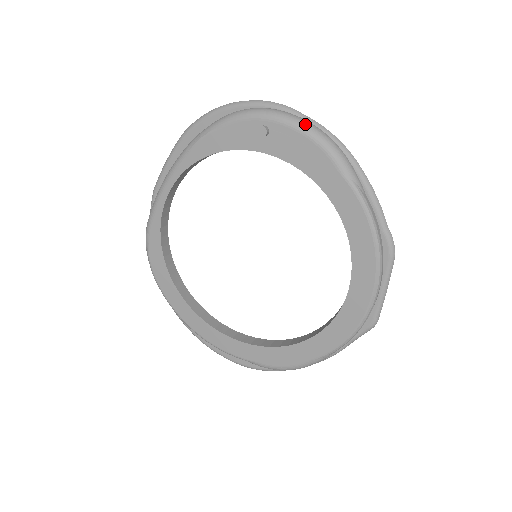
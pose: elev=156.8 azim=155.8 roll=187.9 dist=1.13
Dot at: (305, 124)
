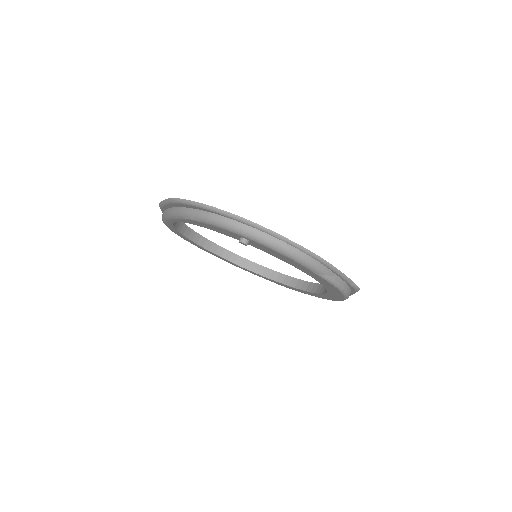
Dot at: (279, 247)
